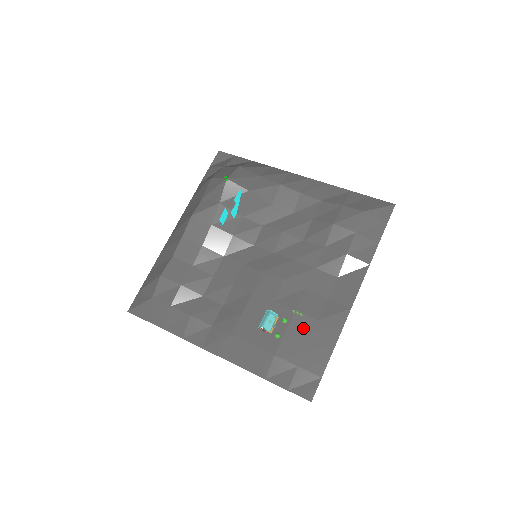
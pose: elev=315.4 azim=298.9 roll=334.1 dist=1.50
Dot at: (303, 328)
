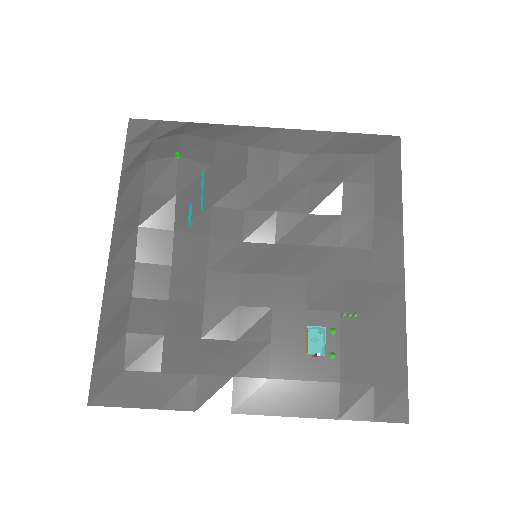
Dot at: (360, 332)
